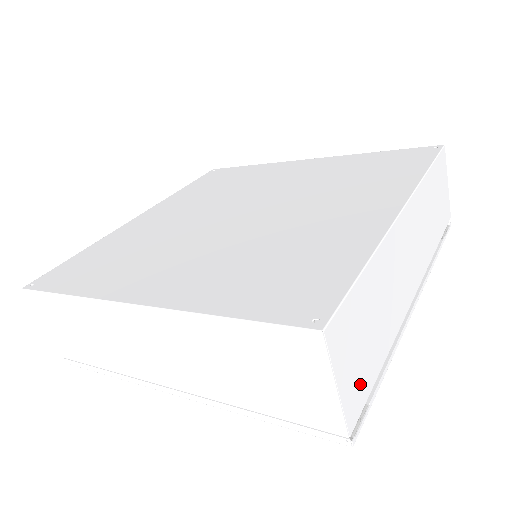
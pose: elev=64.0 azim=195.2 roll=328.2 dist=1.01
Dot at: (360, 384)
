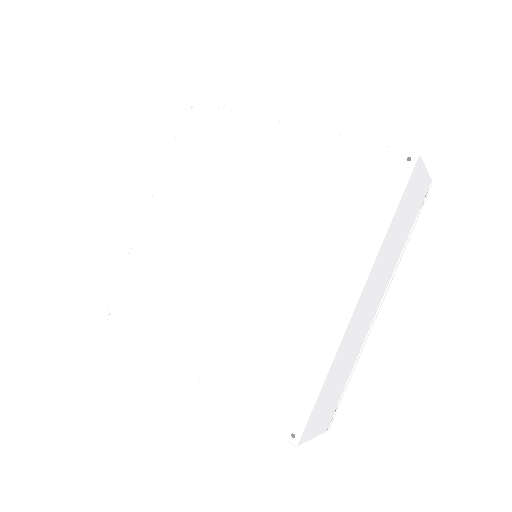
Dot at: (329, 412)
